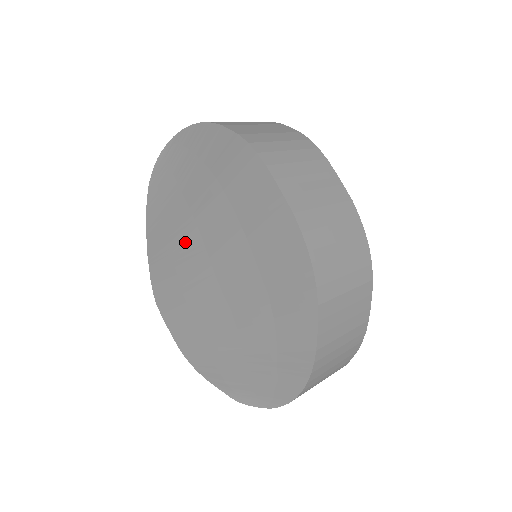
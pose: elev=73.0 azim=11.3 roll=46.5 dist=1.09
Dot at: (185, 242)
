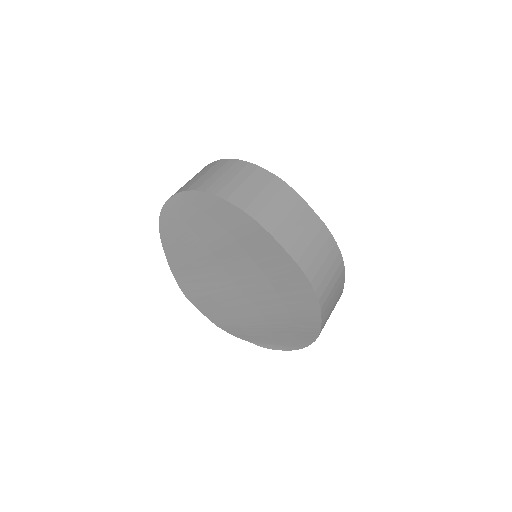
Dot at: (206, 265)
